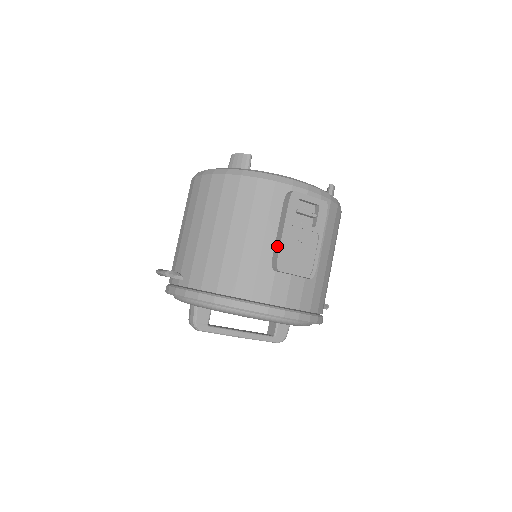
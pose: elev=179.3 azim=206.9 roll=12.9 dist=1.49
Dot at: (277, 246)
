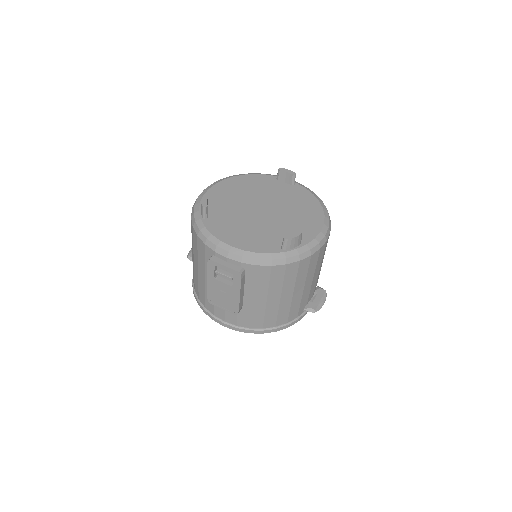
Dot at: occluded
